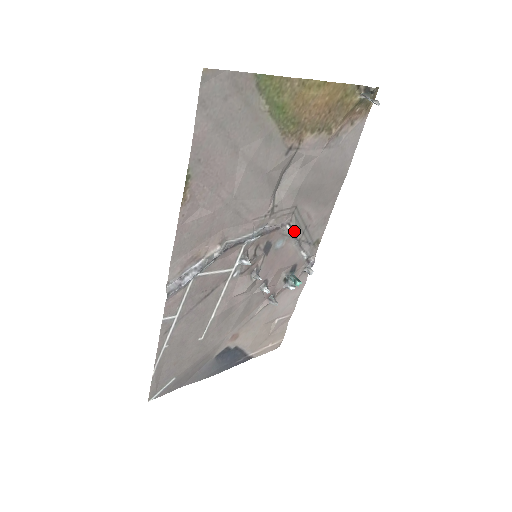
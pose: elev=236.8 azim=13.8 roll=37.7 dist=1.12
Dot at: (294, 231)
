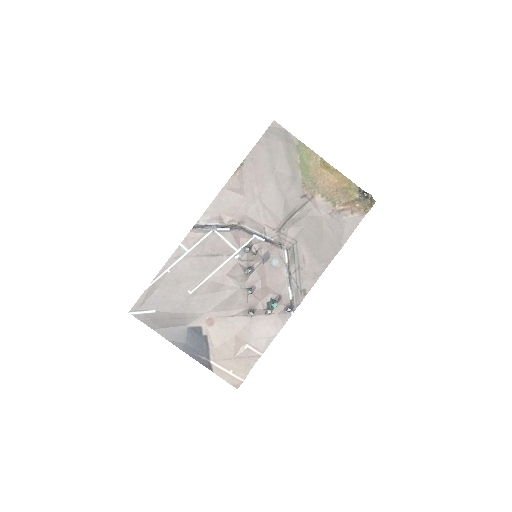
Dot at: (289, 259)
